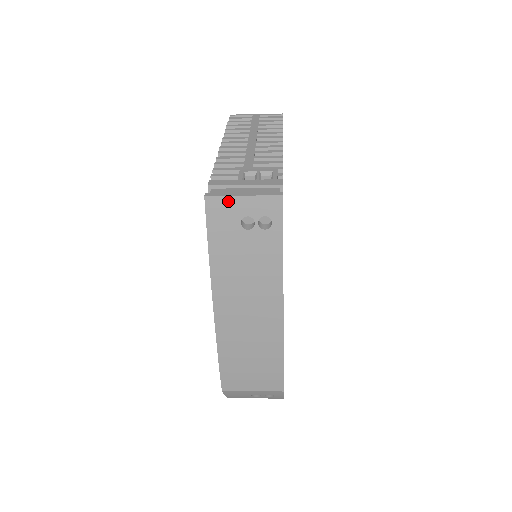
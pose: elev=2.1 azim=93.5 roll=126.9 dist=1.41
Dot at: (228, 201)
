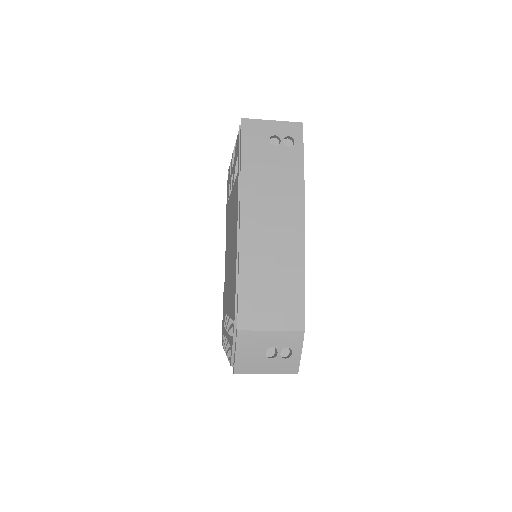
Dot at: (260, 123)
